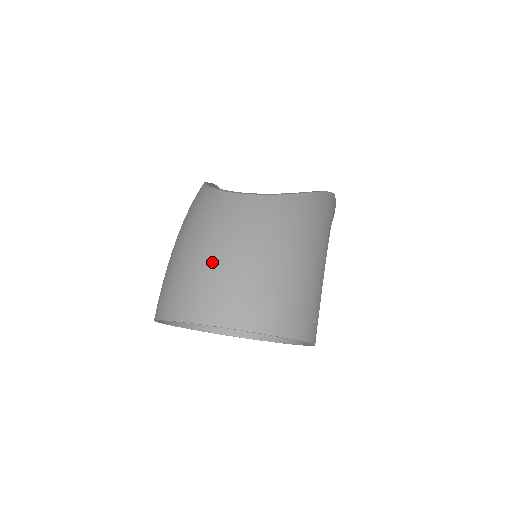
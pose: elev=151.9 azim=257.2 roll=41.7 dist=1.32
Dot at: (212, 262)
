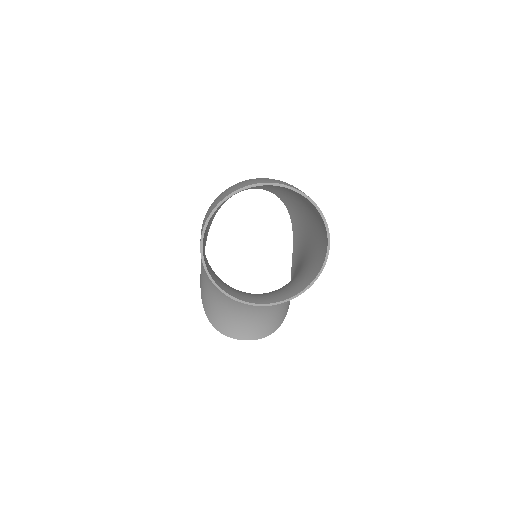
Dot at: occluded
